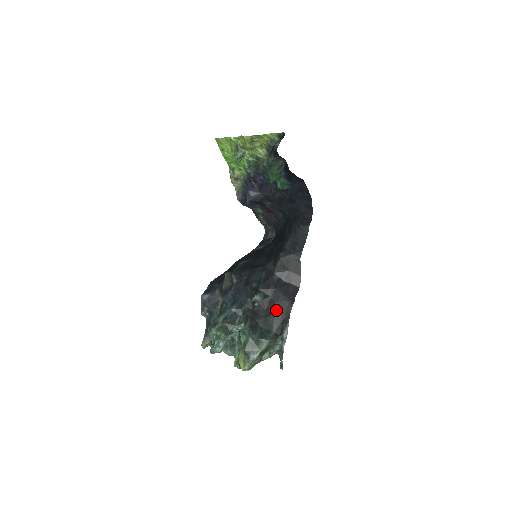
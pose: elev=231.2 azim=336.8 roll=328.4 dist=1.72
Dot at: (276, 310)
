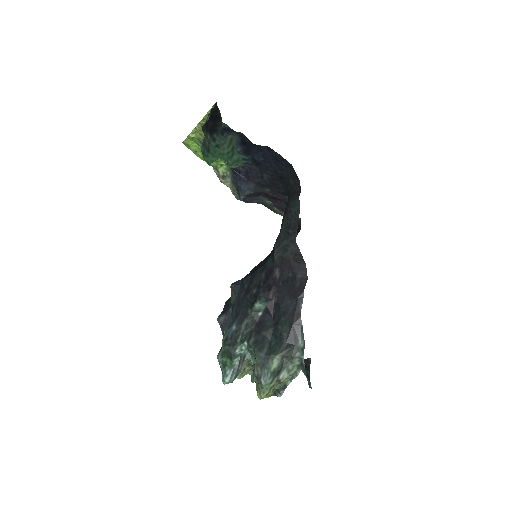
Dot at: (283, 315)
